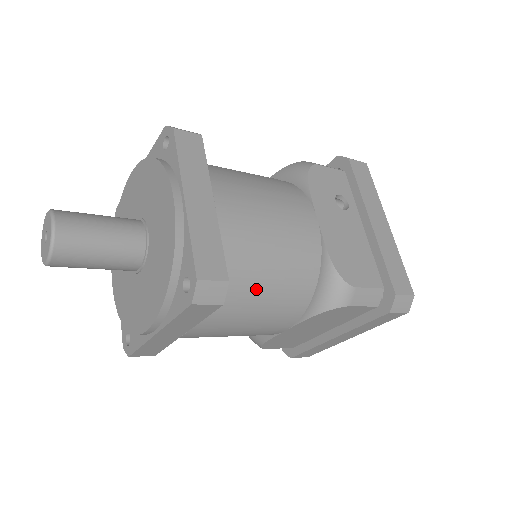
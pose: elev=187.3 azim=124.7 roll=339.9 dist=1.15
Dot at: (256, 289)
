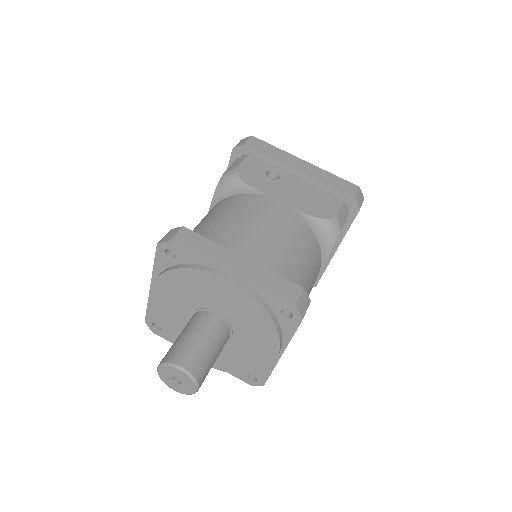
Dot at: (301, 275)
